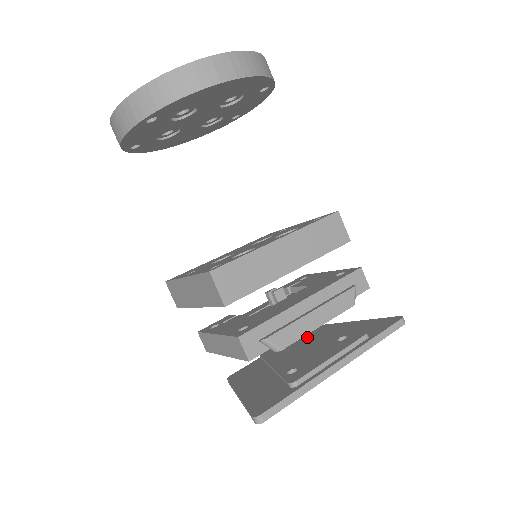
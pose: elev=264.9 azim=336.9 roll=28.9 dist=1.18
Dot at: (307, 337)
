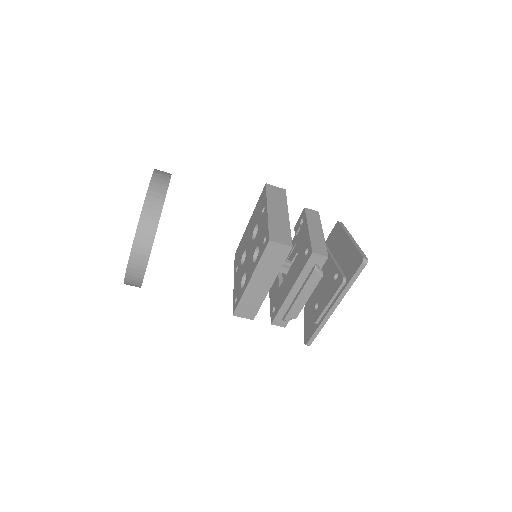
Dot at: (332, 244)
